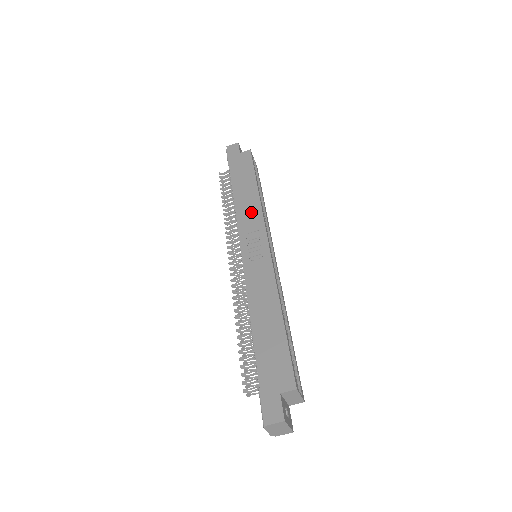
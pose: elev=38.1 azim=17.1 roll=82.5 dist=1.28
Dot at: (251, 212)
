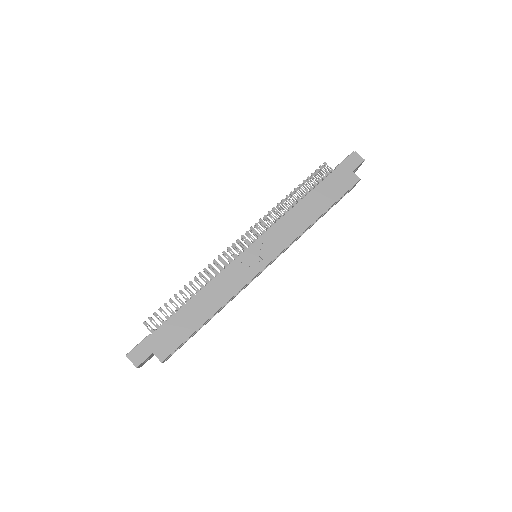
Dot at: (291, 228)
